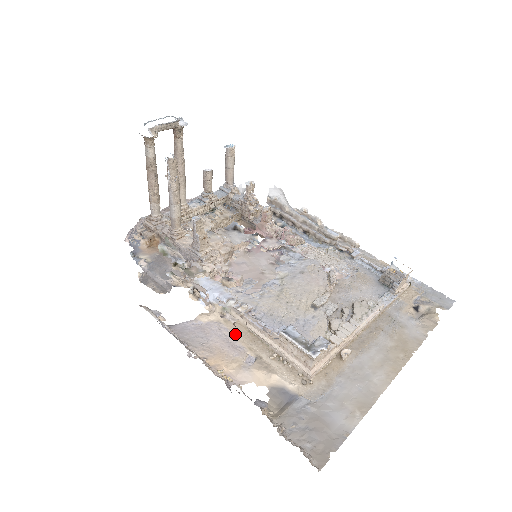
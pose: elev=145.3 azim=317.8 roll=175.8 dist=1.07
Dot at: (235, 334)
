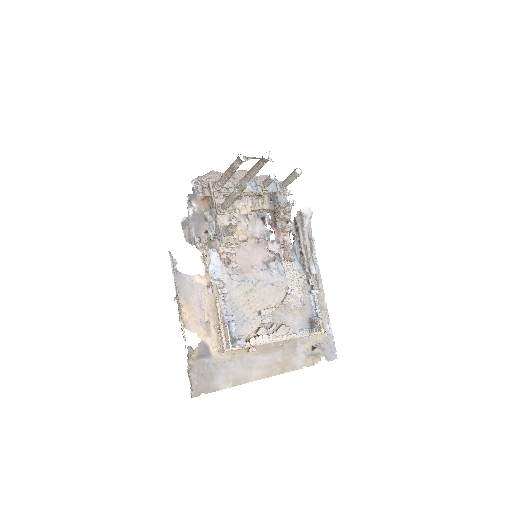
Dot at: (207, 300)
